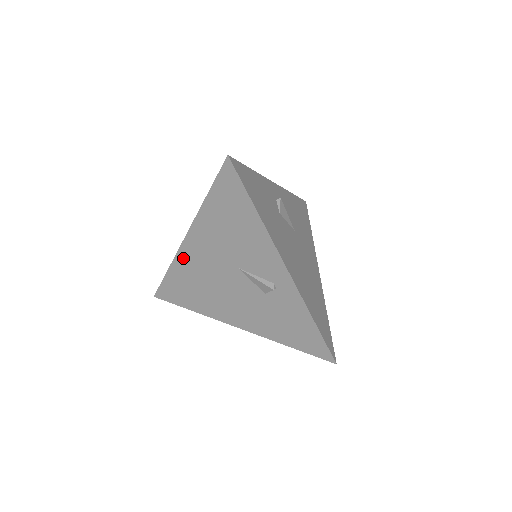
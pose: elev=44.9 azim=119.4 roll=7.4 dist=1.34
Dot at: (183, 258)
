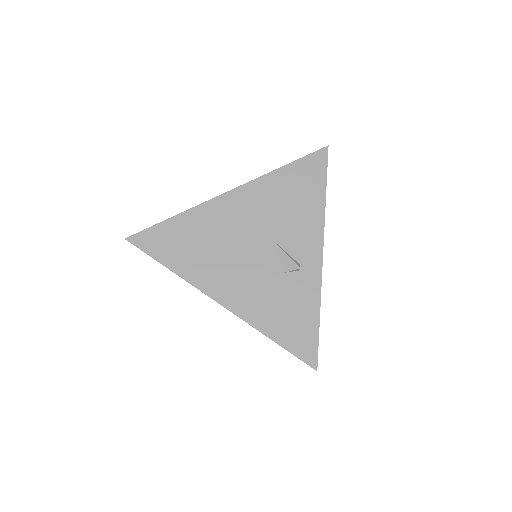
Dot at: (210, 209)
